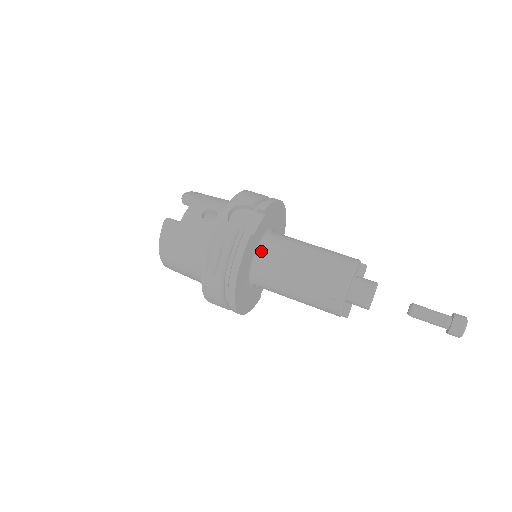
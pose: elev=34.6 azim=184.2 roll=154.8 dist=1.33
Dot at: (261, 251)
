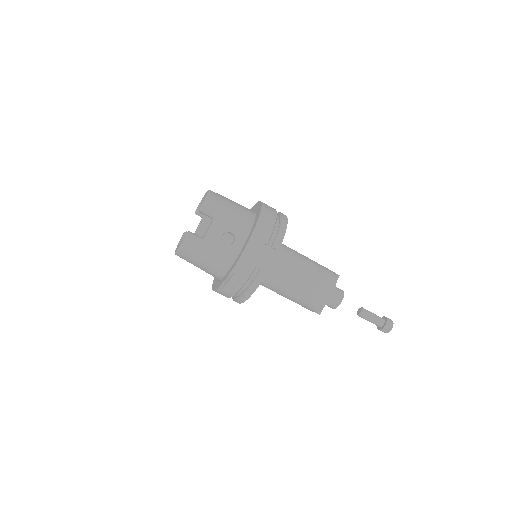
Dot at: occluded
